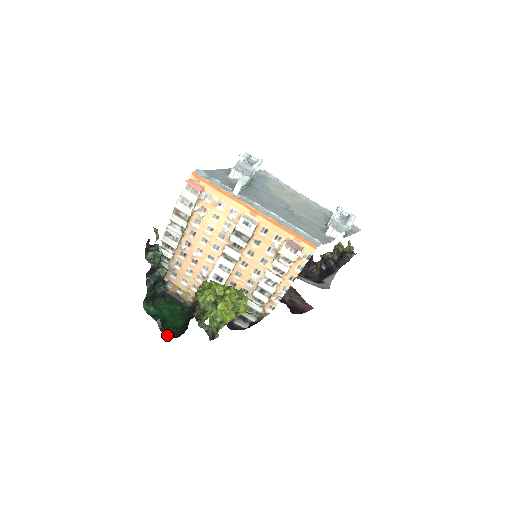
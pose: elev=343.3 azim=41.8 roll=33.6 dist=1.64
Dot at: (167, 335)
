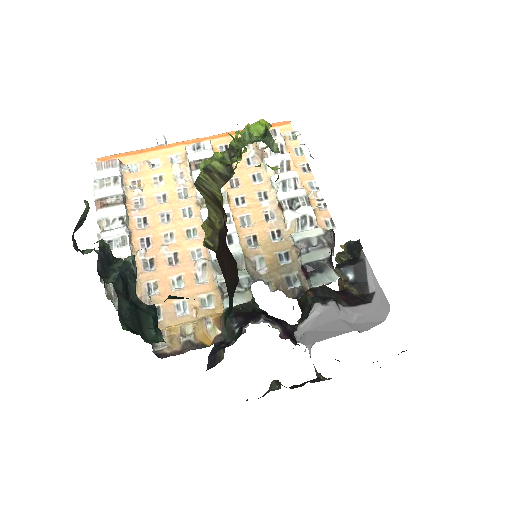
Dot at: occluded
